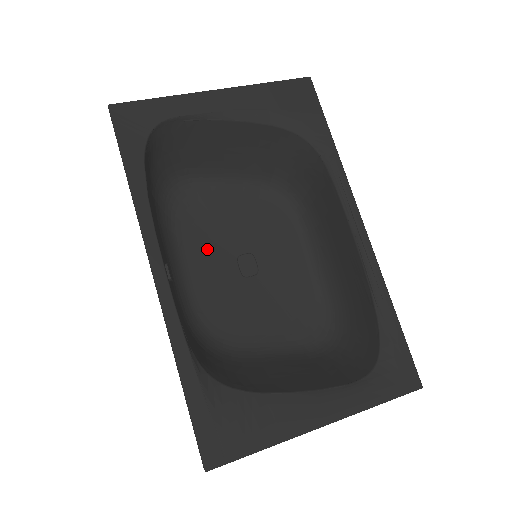
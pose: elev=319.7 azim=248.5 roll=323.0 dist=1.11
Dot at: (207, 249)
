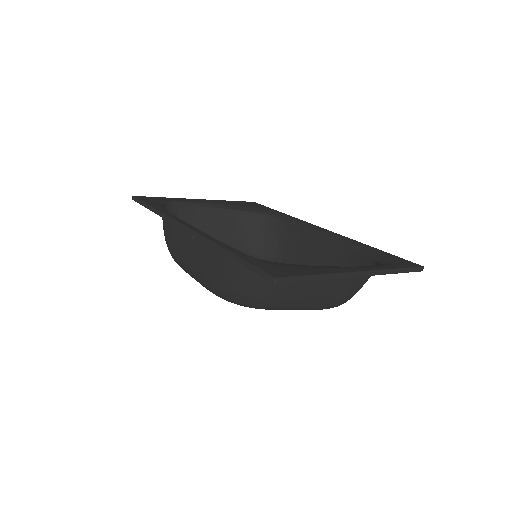
Dot at: occluded
